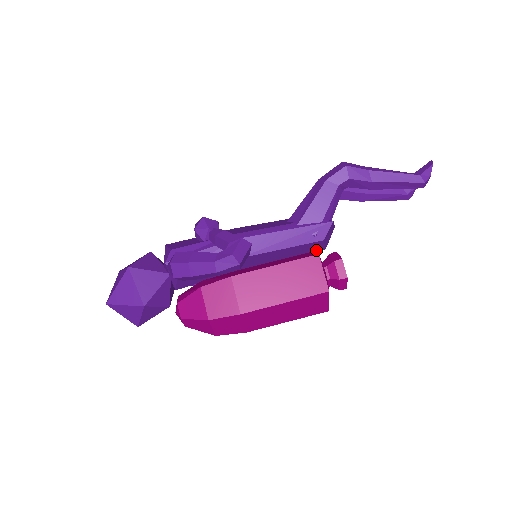
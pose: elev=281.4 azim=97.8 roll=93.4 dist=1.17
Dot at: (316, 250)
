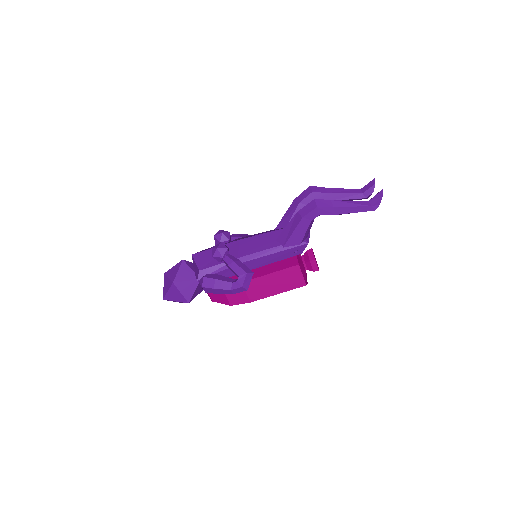
Dot at: occluded
